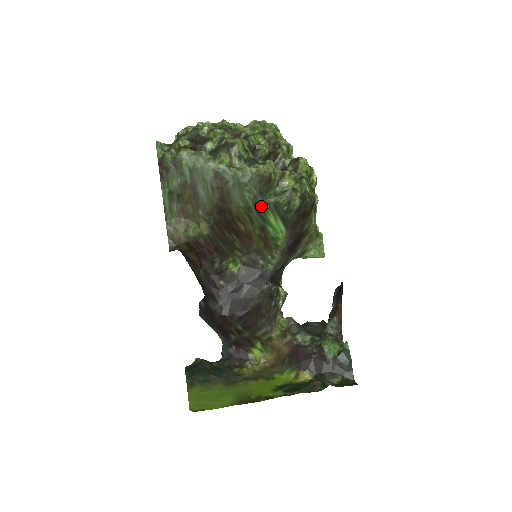
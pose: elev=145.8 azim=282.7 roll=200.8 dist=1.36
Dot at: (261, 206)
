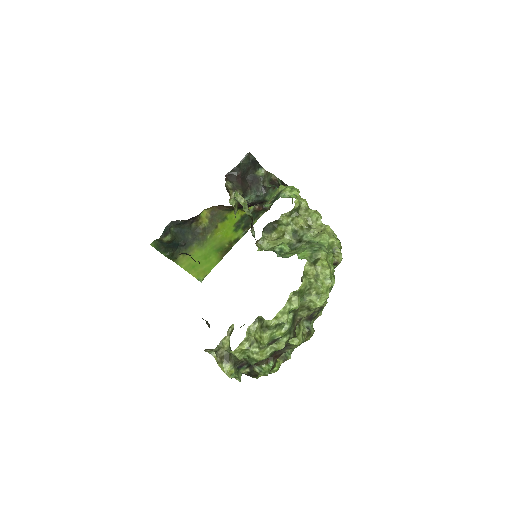
Dot at: occluded
